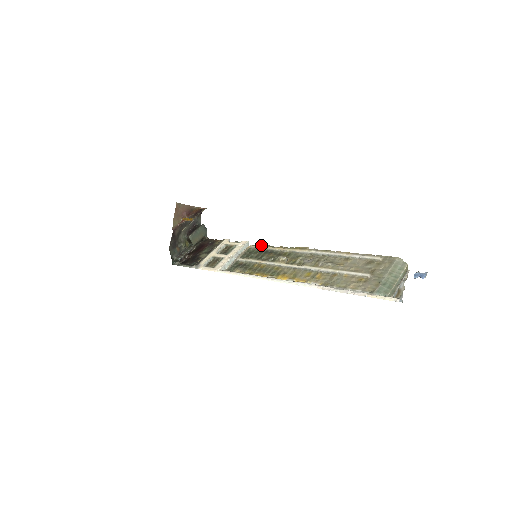
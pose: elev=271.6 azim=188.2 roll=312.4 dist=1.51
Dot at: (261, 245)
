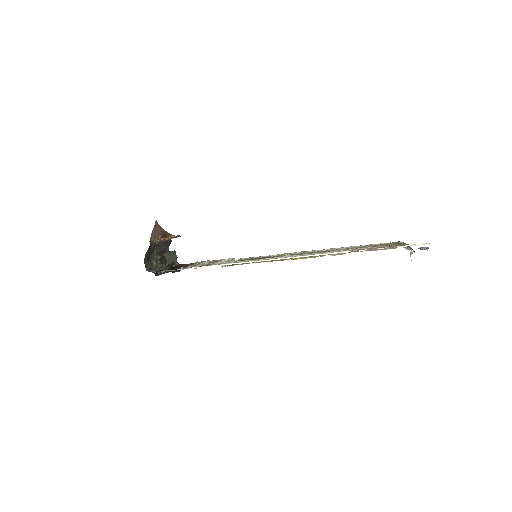
Dot at: (252, 257)
